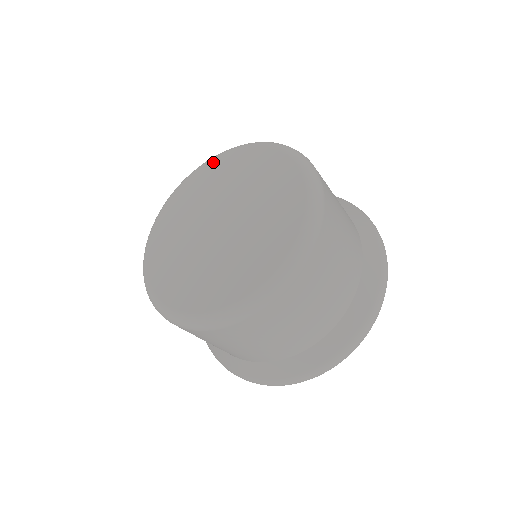
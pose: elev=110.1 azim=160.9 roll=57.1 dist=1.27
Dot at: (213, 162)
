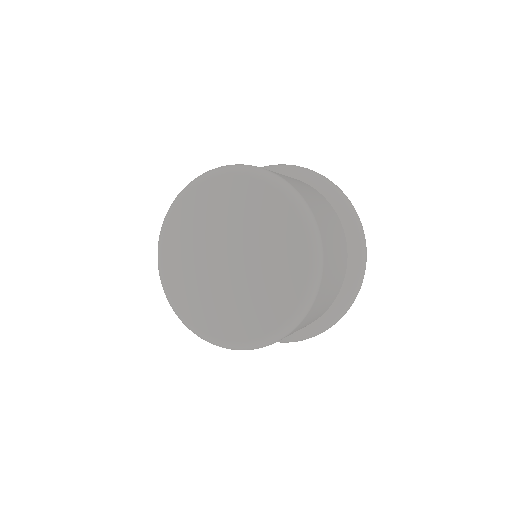
Dot at: (217, 180)
